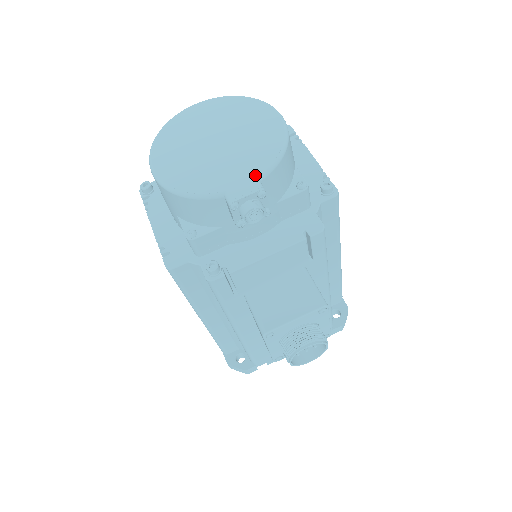
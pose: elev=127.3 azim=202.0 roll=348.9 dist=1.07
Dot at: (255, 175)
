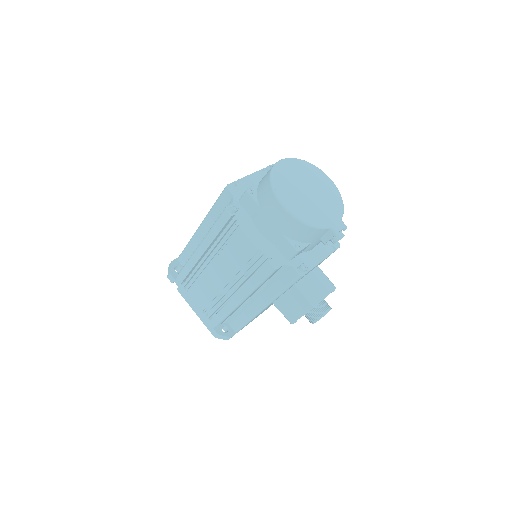
Dot at: (339, 217)
